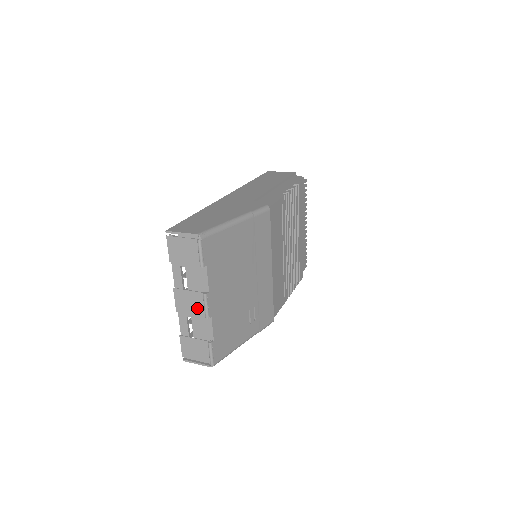
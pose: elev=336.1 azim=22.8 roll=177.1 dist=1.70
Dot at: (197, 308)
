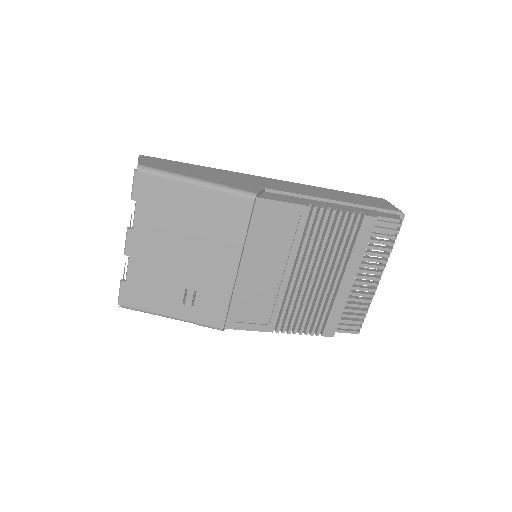
Dot at: occluded
